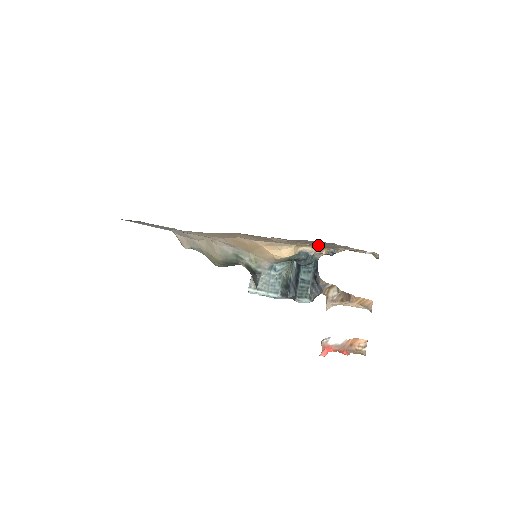
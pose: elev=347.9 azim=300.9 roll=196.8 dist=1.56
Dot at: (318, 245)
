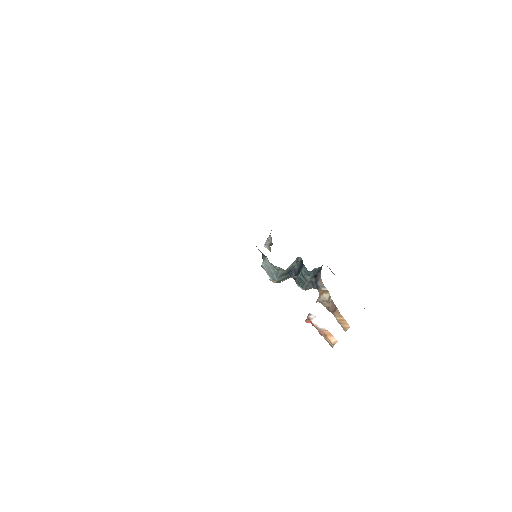
Dot at: occluded
